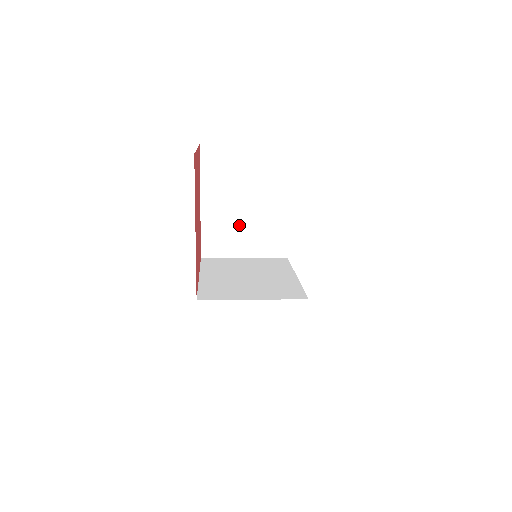
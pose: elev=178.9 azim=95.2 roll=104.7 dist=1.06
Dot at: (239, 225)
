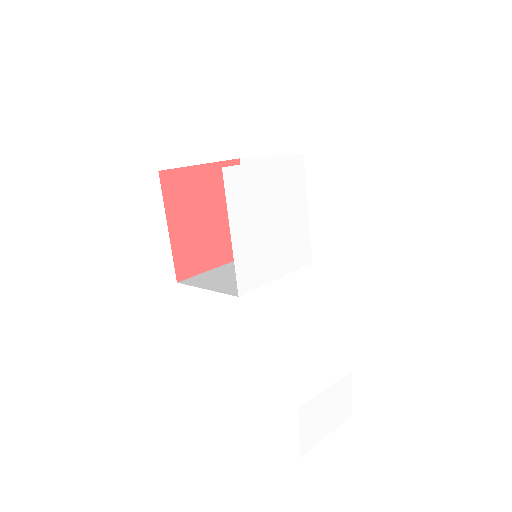
Dot at: occluded
